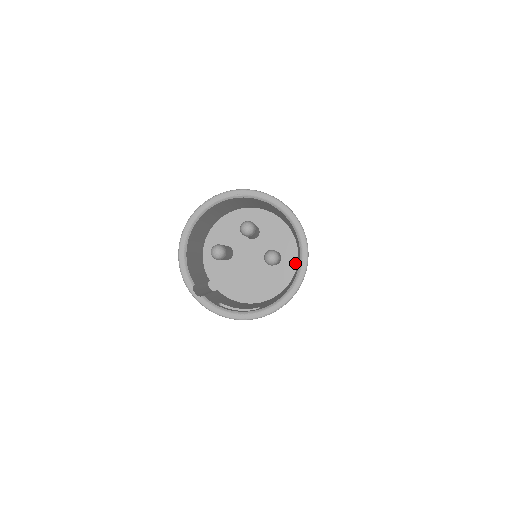
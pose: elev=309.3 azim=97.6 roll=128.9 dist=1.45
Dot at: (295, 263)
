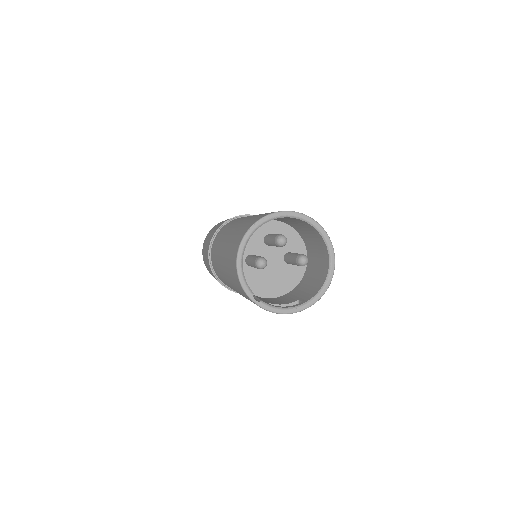
Dot at: occluded
